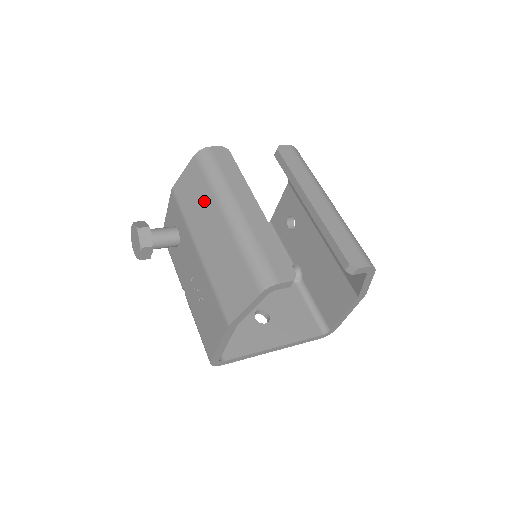
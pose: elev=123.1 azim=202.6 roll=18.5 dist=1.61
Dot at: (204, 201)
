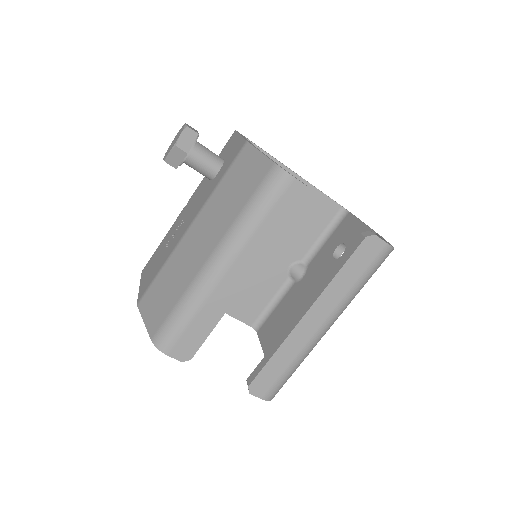
Dot at: (227, 213)
